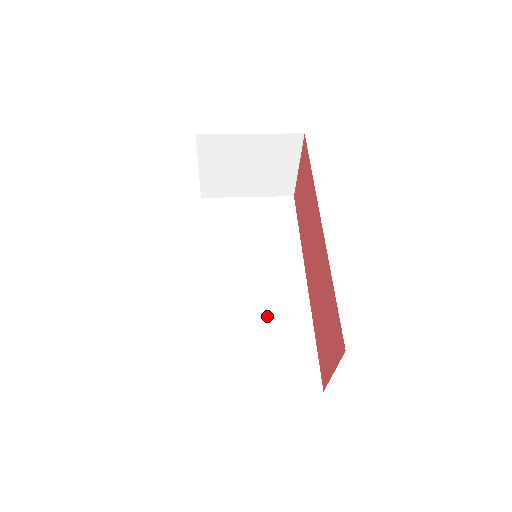
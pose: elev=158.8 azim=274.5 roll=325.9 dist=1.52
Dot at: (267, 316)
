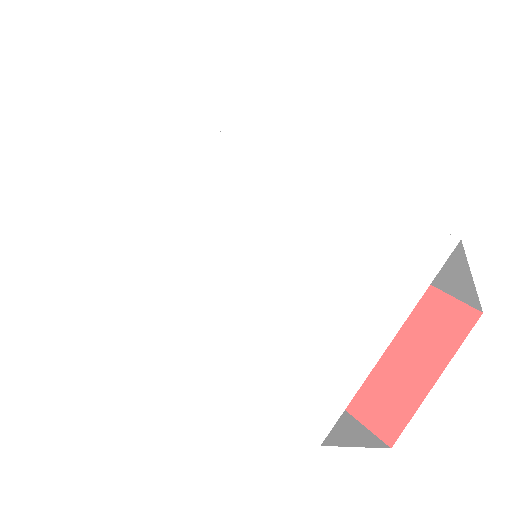
Dot at: occluded
